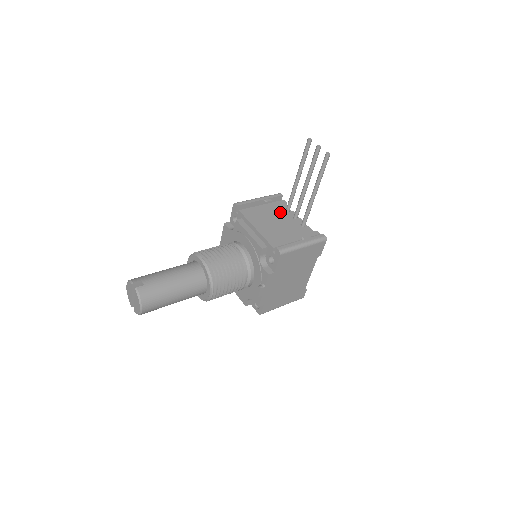
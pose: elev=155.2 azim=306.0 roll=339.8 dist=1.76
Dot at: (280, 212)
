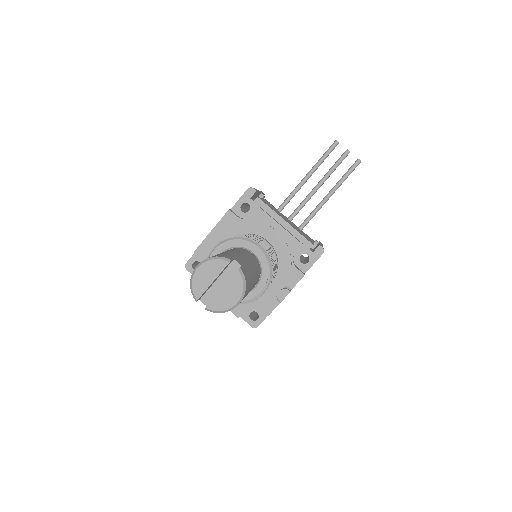
Dot at: occluded
